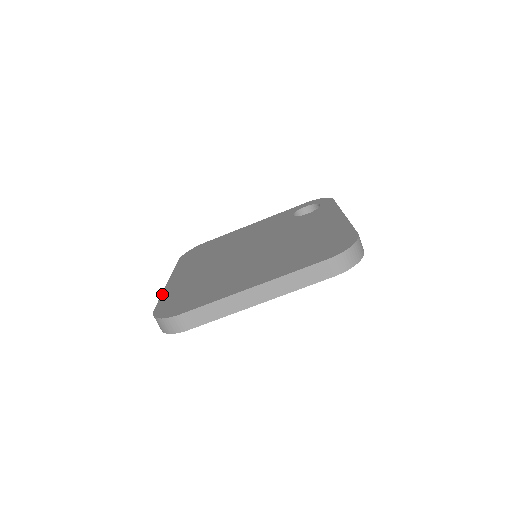
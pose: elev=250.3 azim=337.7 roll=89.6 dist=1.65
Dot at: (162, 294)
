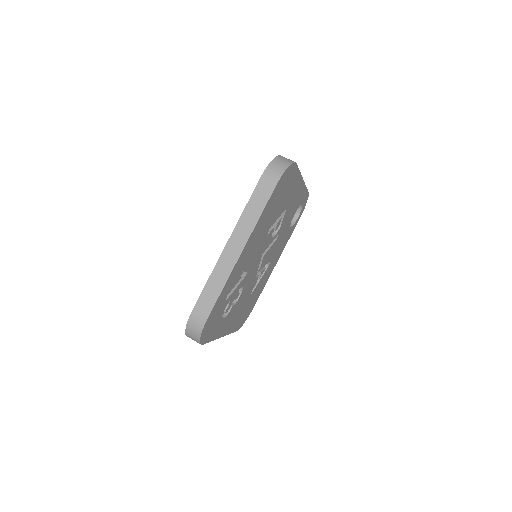
Dot at: occluded
